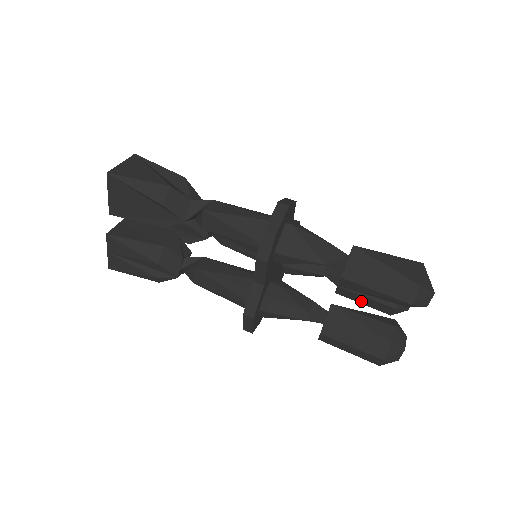
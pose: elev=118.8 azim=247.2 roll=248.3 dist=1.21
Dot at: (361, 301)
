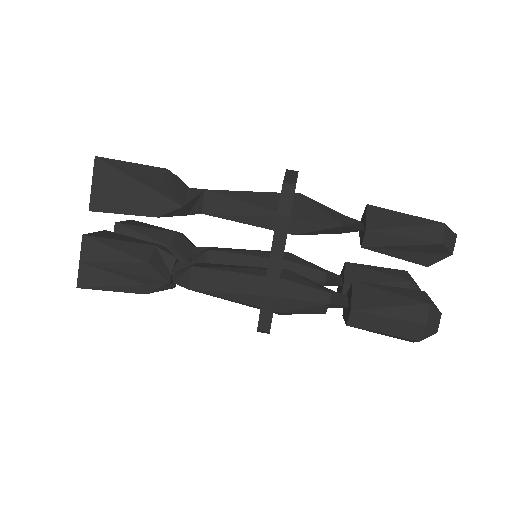
Dot at: occluded
